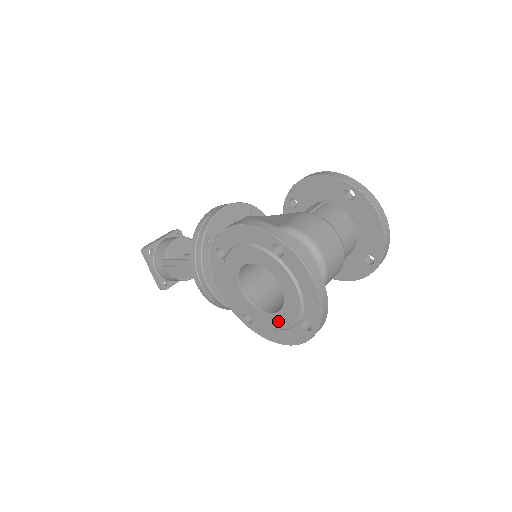
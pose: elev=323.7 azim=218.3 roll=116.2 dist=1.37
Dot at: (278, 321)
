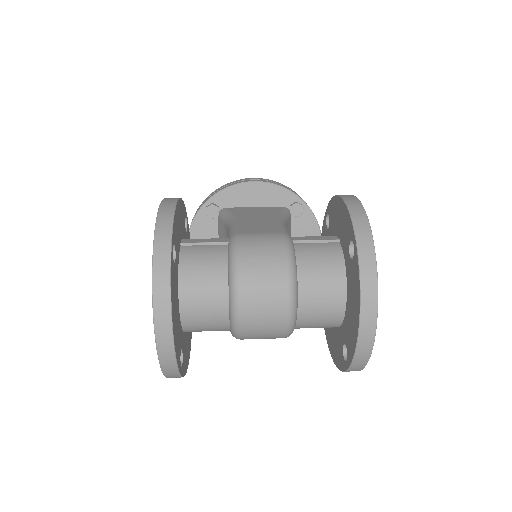
Dot at: occluded
